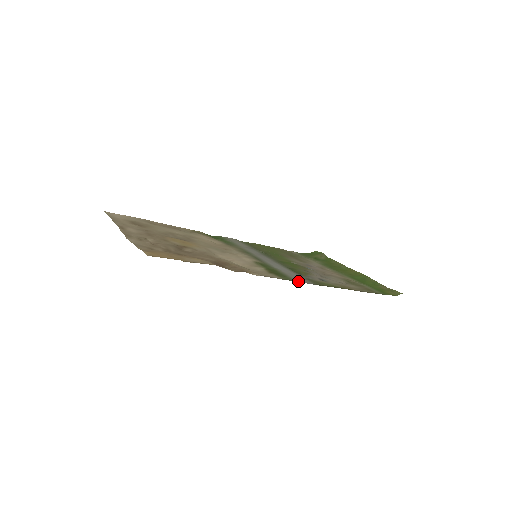
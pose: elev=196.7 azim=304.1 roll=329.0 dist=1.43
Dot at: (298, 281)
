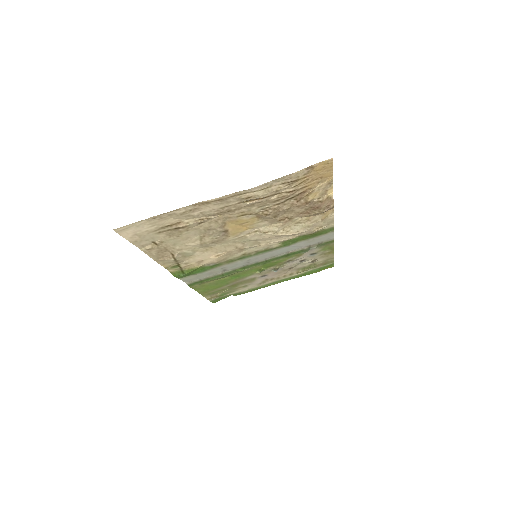
Dot at: (332, 233)
